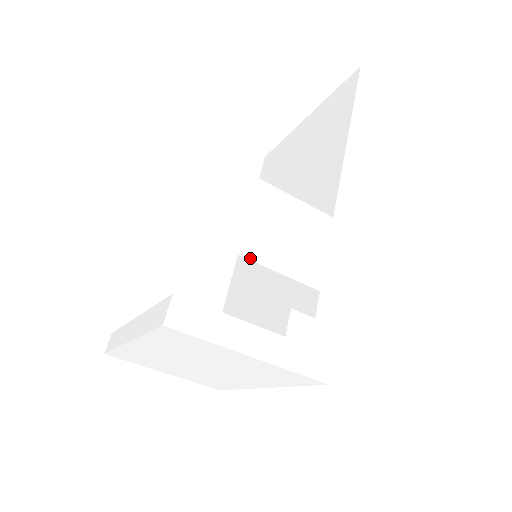
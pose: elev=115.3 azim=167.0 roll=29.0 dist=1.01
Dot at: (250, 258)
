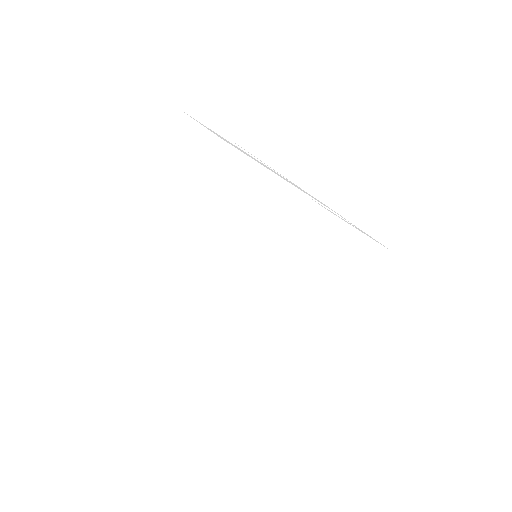
Dot at: occluded
